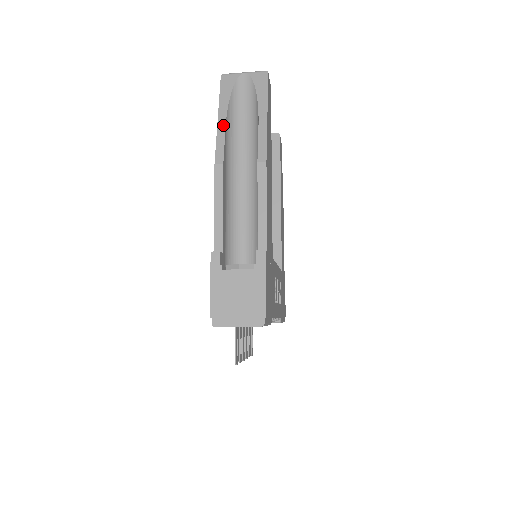
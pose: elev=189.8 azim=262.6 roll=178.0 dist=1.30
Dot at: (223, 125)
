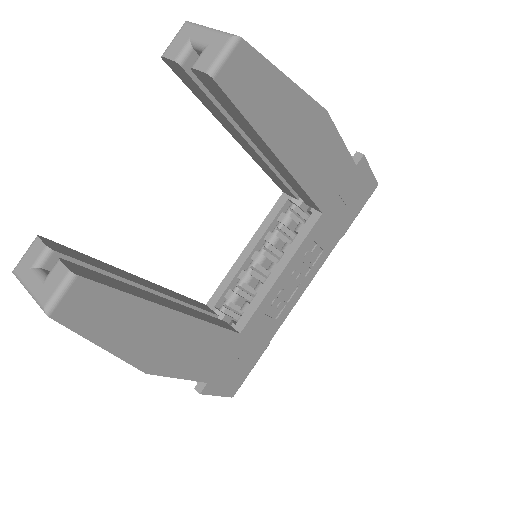
Dot at: occluded
